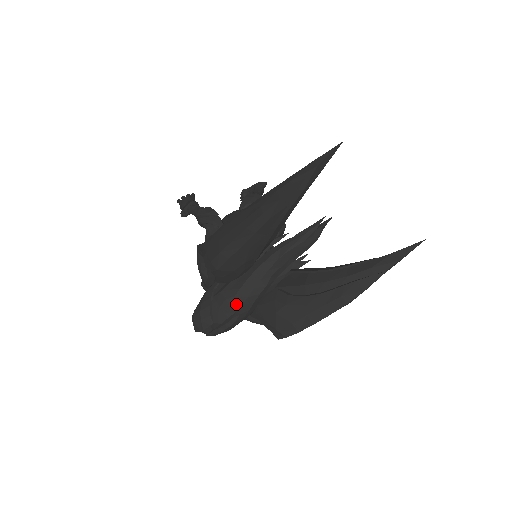
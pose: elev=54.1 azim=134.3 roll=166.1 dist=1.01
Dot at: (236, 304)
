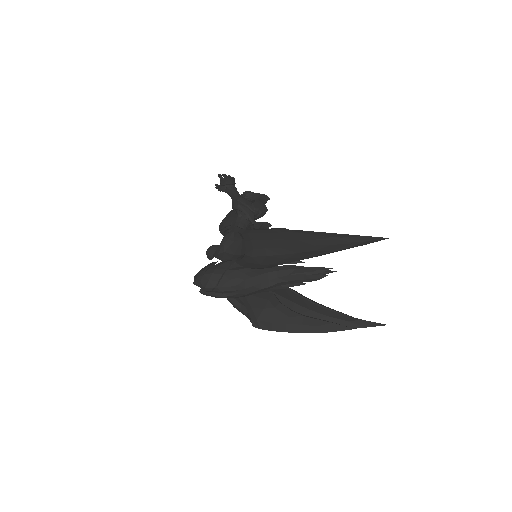
Dot at: (242, 285)
